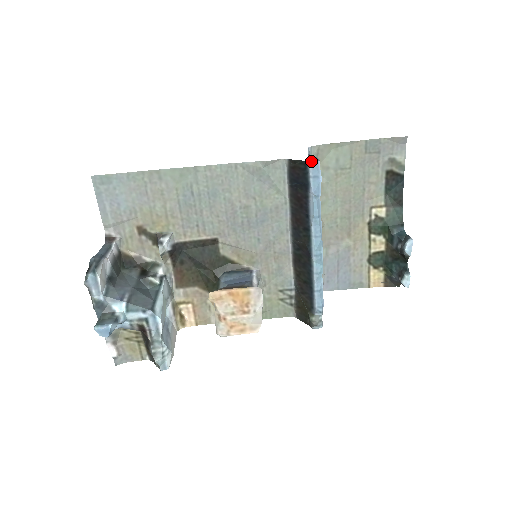
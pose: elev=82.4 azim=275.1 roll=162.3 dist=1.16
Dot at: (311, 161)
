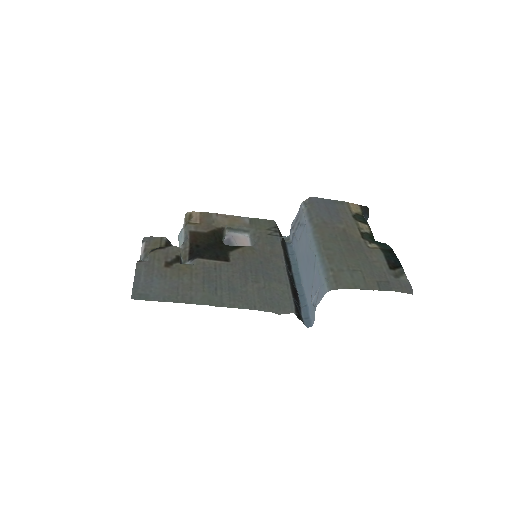
Dot at: (314, 310)
